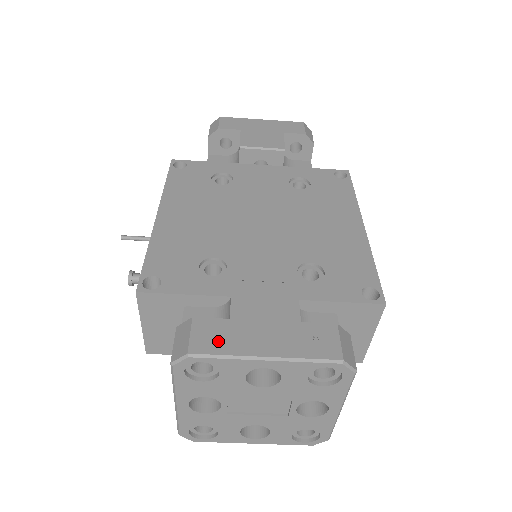
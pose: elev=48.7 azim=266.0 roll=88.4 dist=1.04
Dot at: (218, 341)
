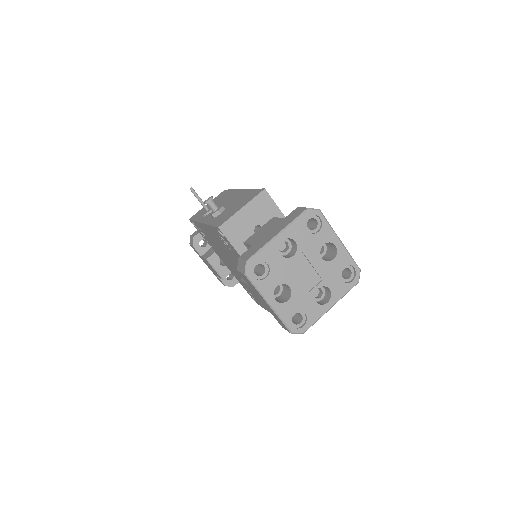
Dot at: occluded
